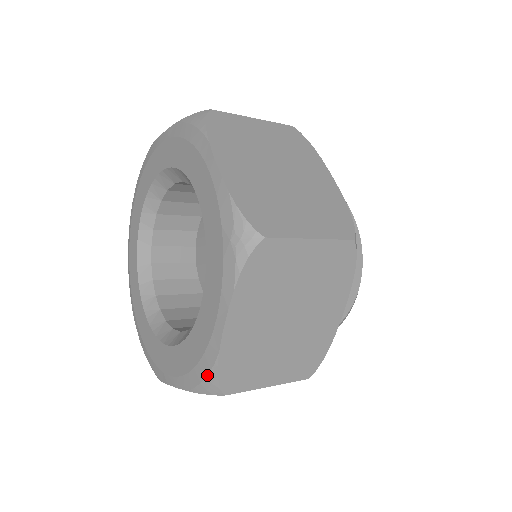
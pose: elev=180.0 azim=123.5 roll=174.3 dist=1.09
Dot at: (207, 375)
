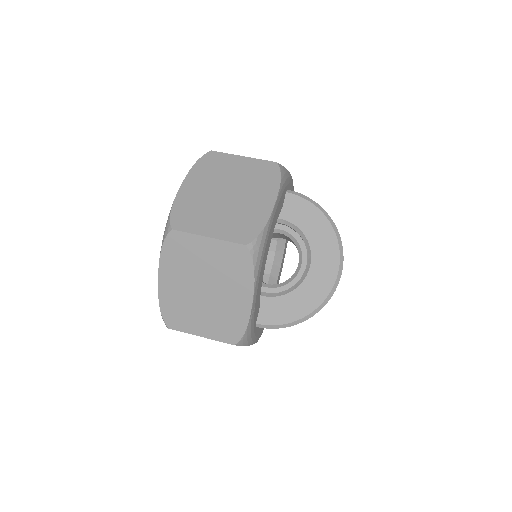
Dot at: occluded
